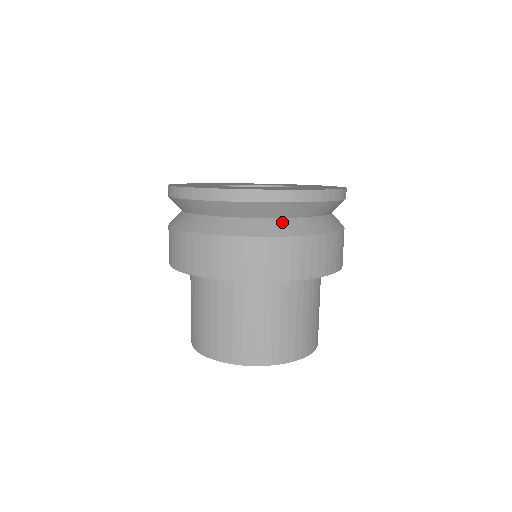
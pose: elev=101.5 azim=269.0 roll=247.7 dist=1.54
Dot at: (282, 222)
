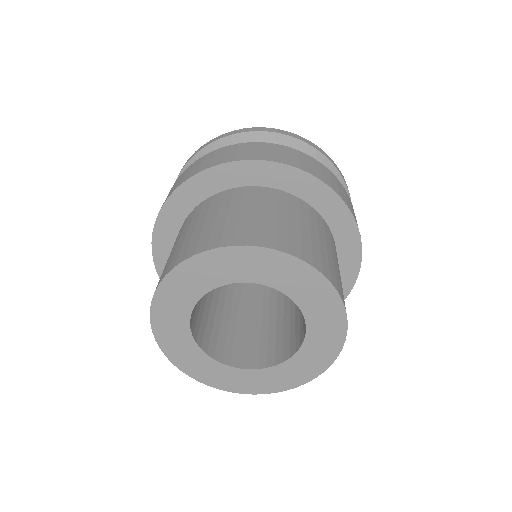
Dot at: occluded
